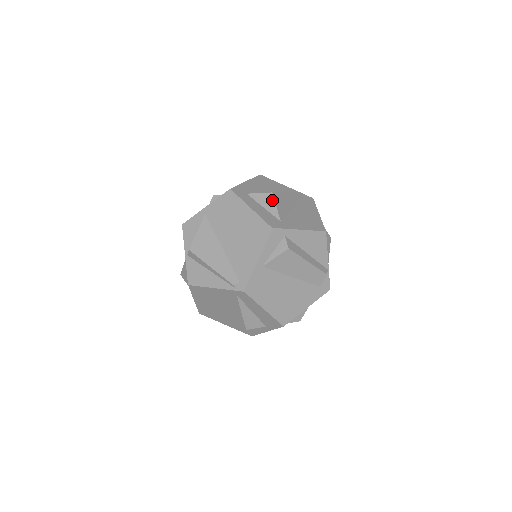
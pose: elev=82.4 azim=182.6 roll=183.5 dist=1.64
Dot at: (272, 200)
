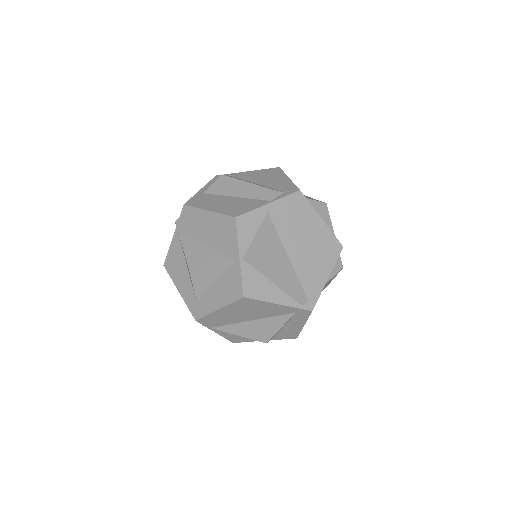
Dot at: (327, 212)
